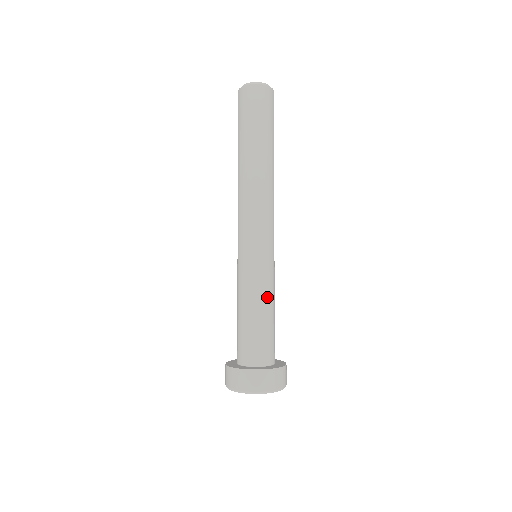
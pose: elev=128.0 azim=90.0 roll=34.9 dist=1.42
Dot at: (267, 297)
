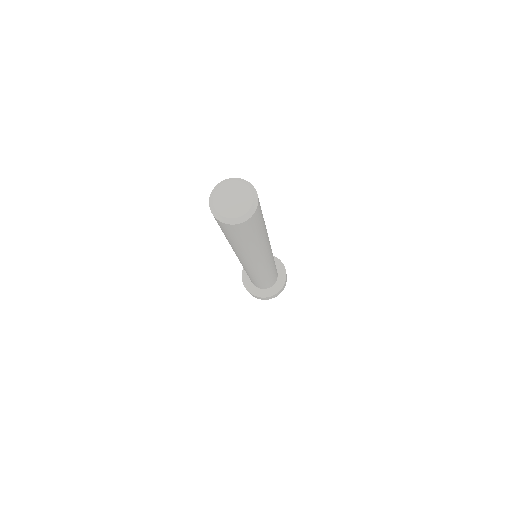
Dot at: (274, 268)
